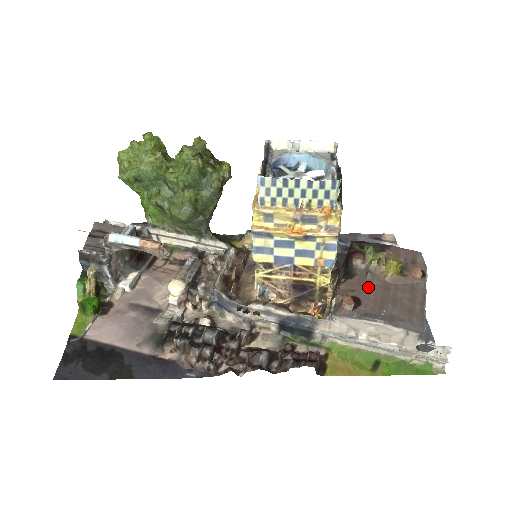
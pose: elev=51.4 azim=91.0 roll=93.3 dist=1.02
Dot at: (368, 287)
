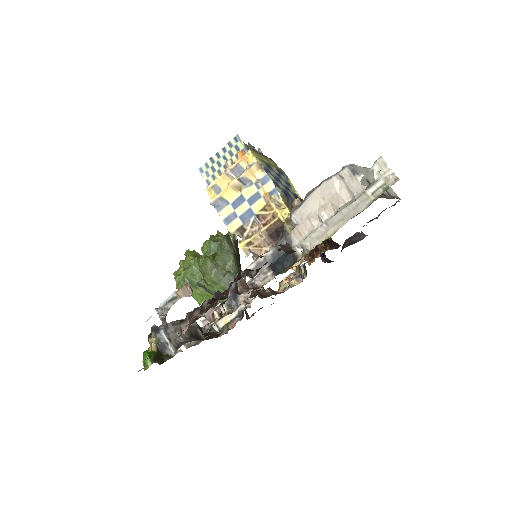
Dot at: occluded
